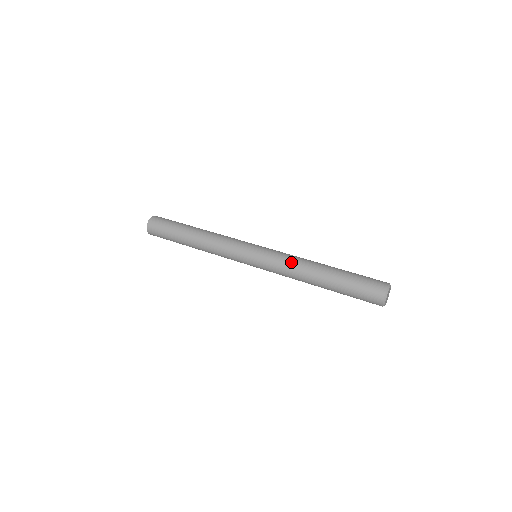
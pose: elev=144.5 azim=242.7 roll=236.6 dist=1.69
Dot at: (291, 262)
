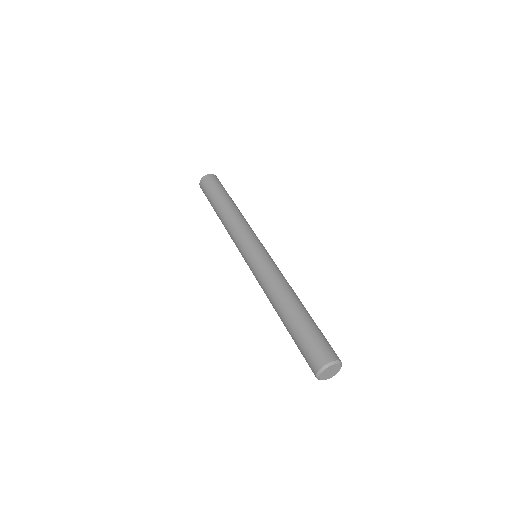
Dot at: (268, 281)
